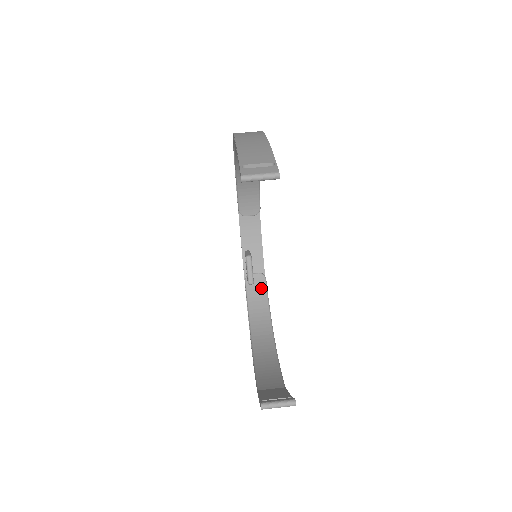
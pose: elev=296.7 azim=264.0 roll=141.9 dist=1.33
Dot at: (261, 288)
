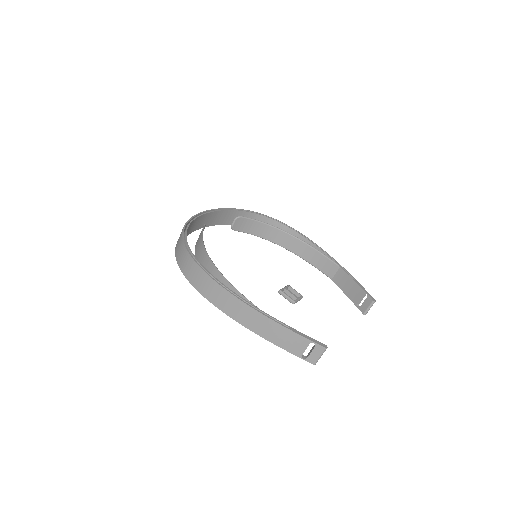
Dot at: (246, 222)
